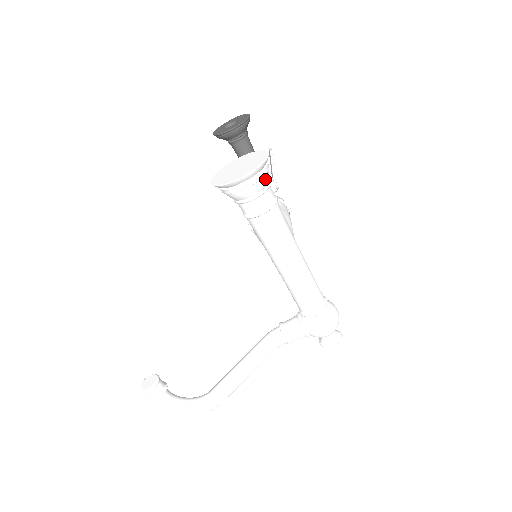
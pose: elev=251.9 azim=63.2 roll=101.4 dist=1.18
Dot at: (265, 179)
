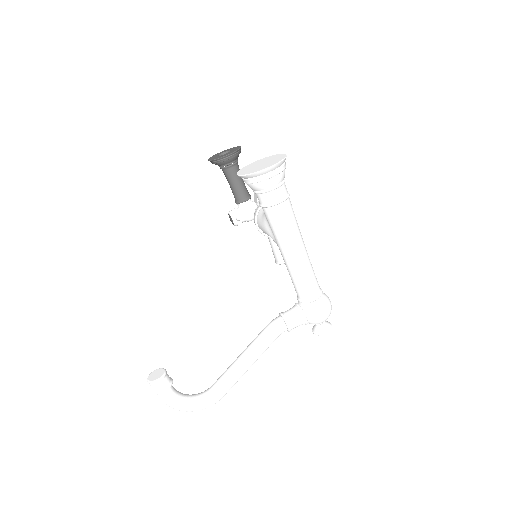
Dot at: (284, 173)
